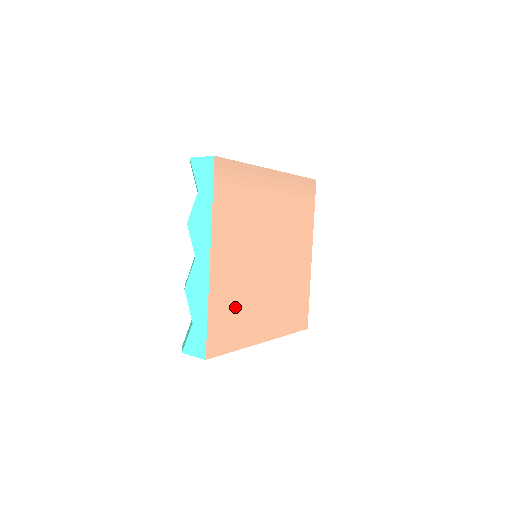
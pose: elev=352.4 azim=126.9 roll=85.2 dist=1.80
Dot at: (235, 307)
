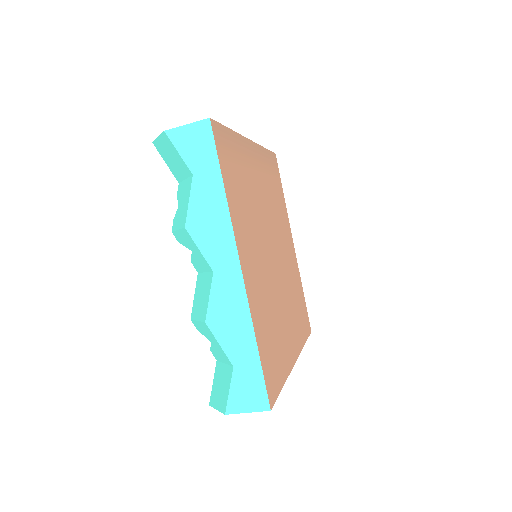
Dot at: (270, 326)
